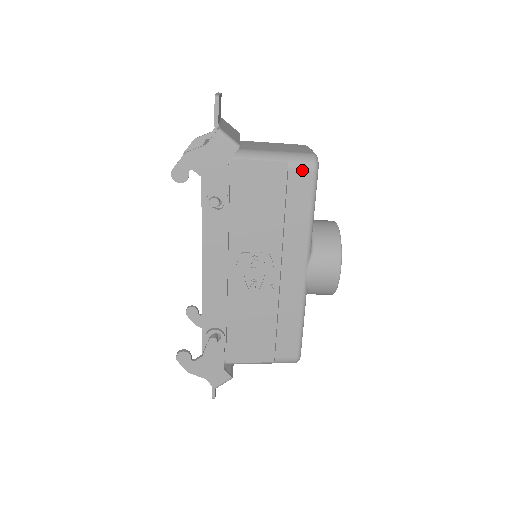
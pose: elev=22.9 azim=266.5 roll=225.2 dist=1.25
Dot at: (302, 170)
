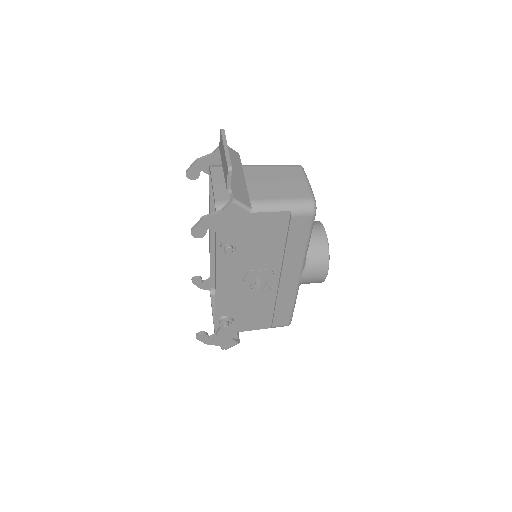
Dot at: (303, 216)
